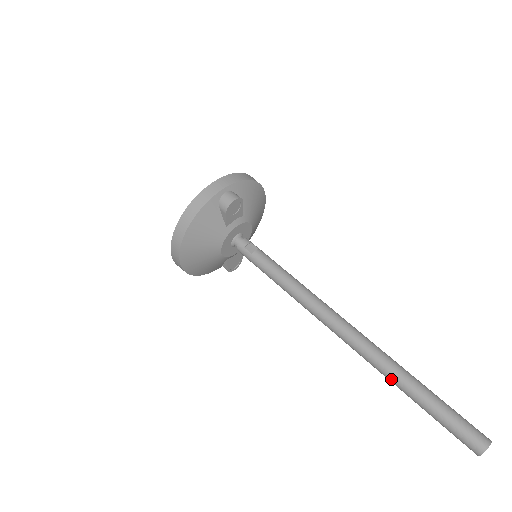
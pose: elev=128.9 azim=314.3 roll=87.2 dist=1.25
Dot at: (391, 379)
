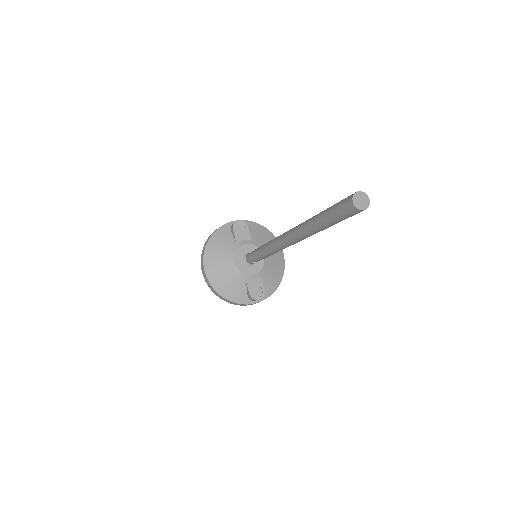
Dot at: (306, 226)
